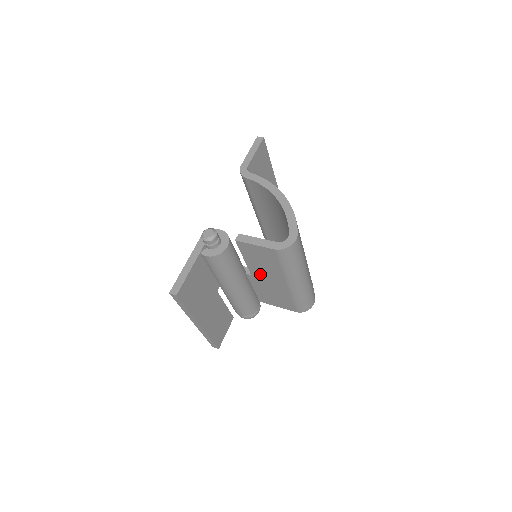
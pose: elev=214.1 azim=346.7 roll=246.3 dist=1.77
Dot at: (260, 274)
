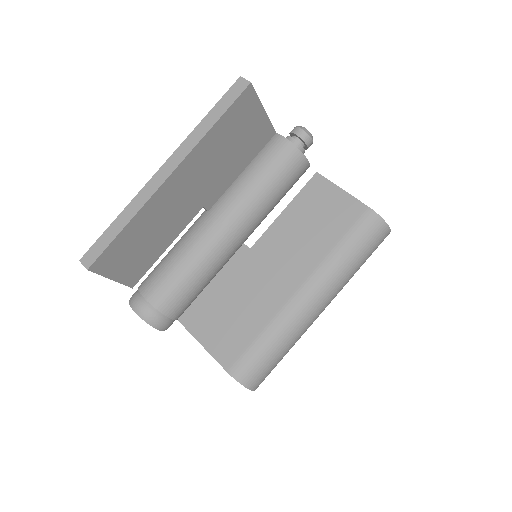
Dot at: (272, 251)
